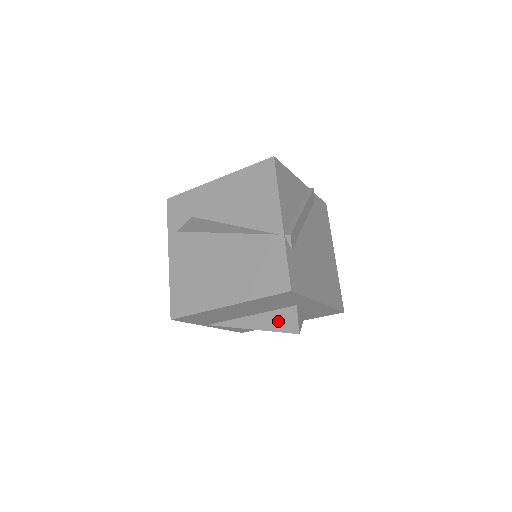
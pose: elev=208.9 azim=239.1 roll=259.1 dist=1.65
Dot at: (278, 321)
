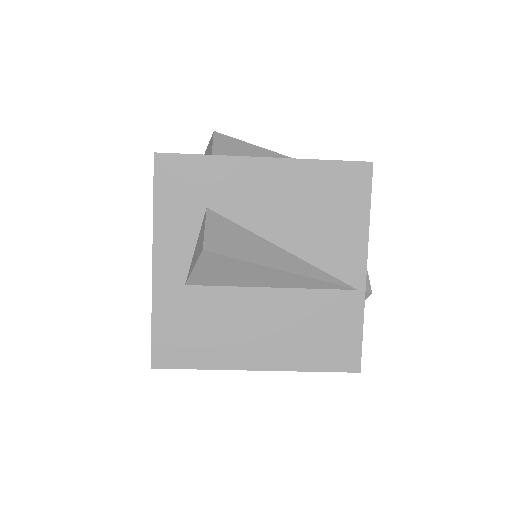
Dot at: occluded
